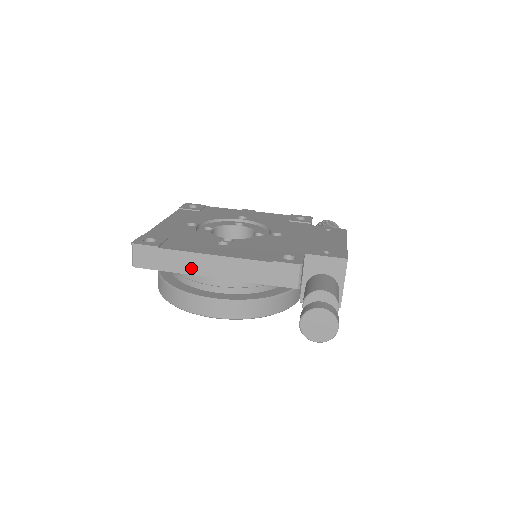
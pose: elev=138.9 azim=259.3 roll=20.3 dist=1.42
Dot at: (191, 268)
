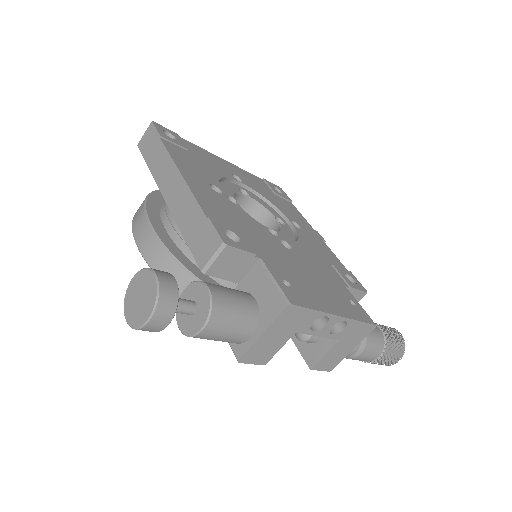
Dot at: (160, 175)
